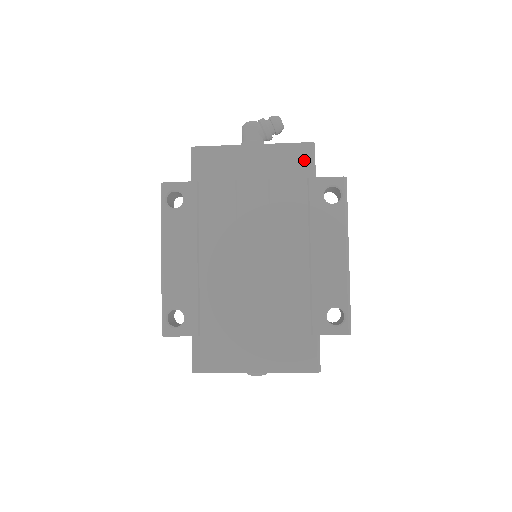
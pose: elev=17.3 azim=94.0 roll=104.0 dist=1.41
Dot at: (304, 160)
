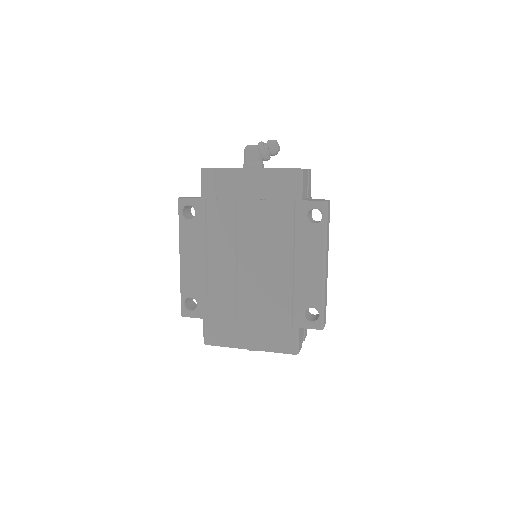
Dot at: (293, 184)
